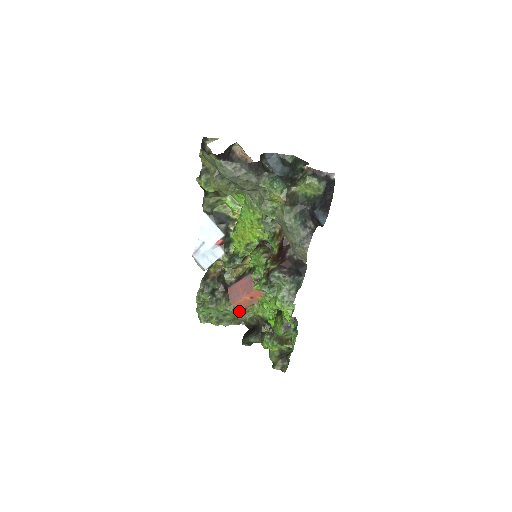
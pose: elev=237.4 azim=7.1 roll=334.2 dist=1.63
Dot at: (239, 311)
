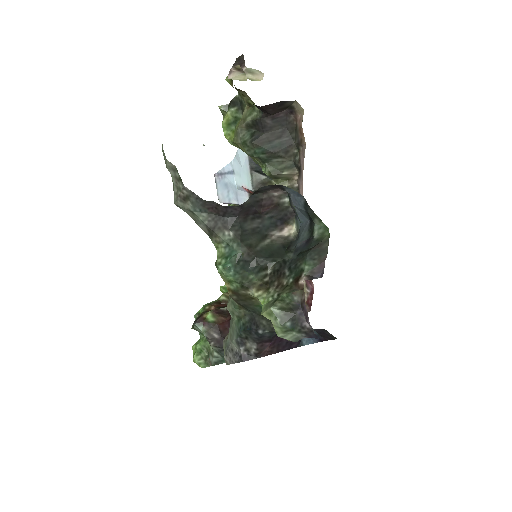
Dot at: occluded
